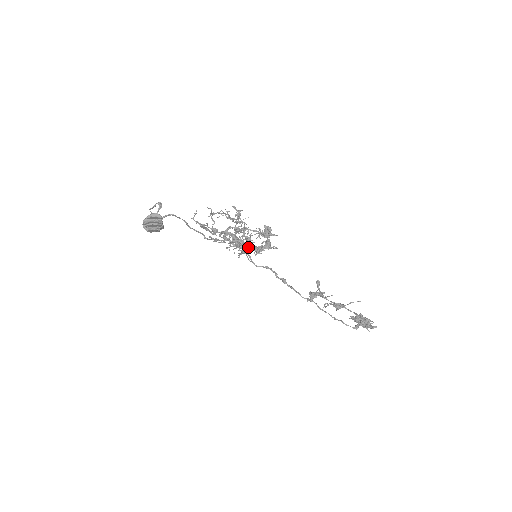
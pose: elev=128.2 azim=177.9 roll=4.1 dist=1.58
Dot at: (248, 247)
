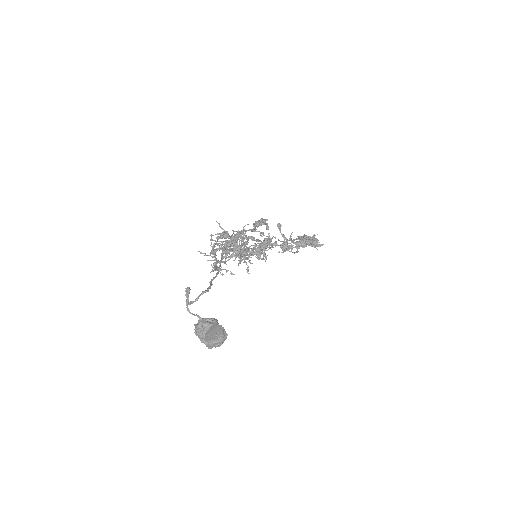
Dot at: occluded
